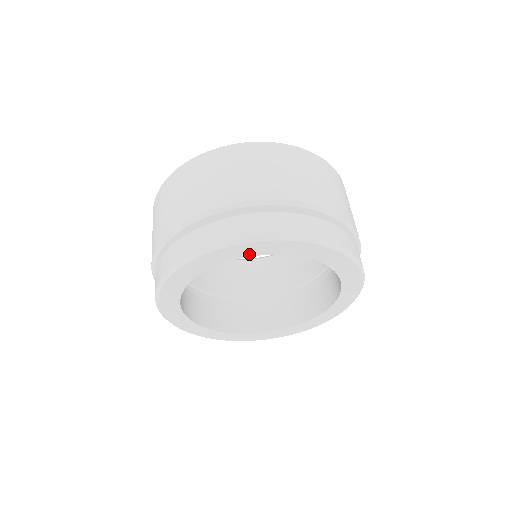
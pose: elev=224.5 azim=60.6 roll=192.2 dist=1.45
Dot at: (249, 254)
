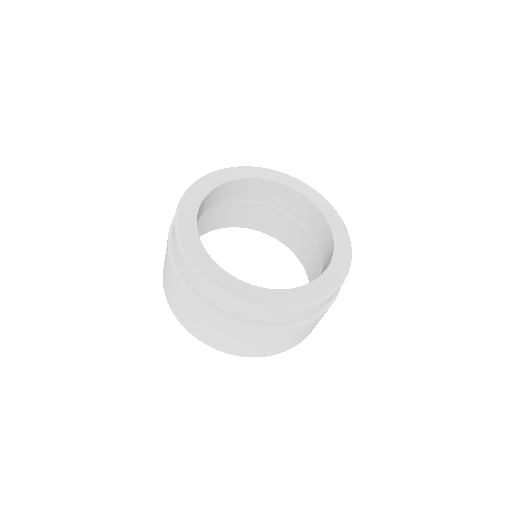
Dot at: (309, 197)
